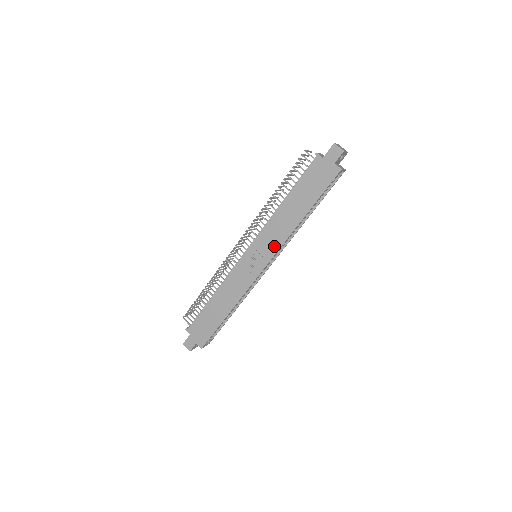
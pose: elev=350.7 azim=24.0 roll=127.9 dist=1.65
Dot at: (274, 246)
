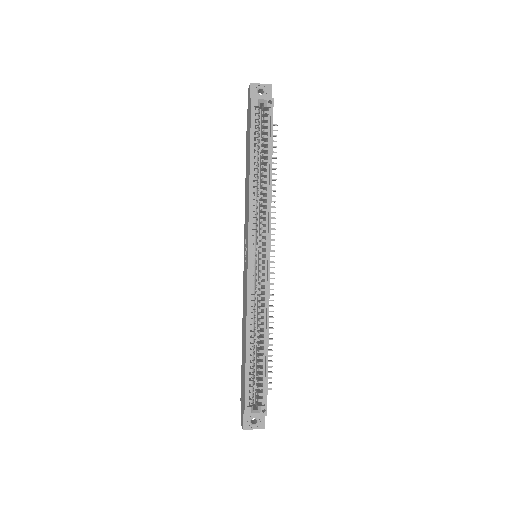
Dot at: (247, 224)
